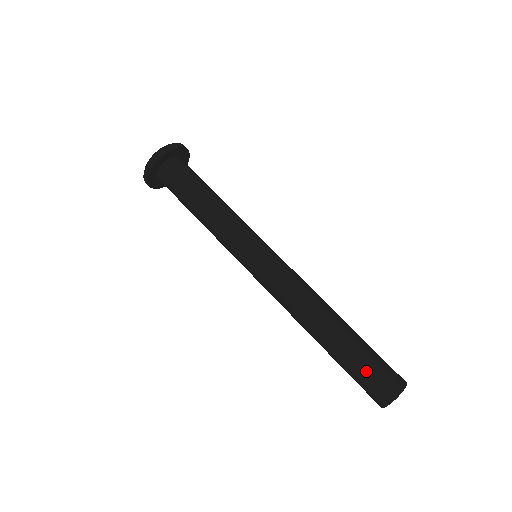
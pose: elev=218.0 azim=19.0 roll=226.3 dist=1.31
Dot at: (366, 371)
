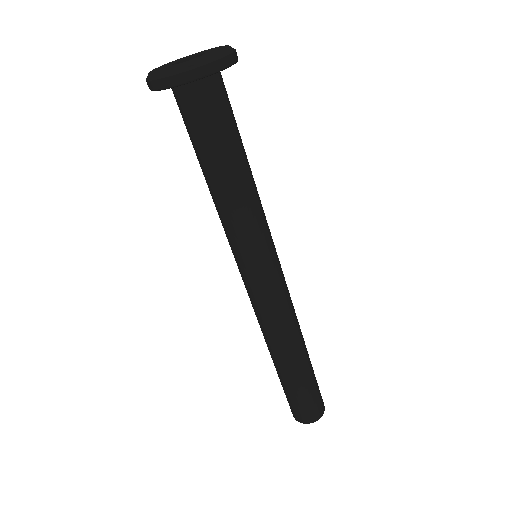
Dot at: (300, 401)
